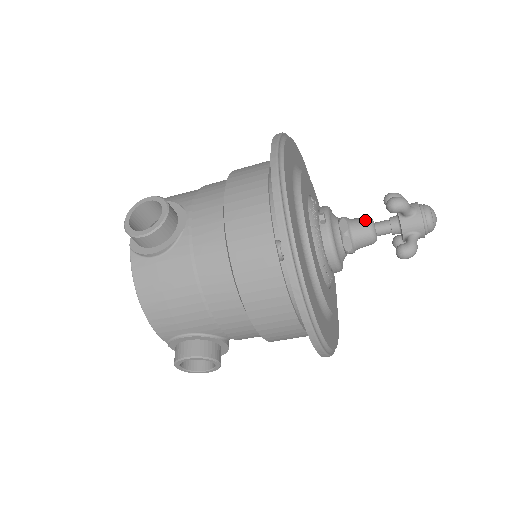
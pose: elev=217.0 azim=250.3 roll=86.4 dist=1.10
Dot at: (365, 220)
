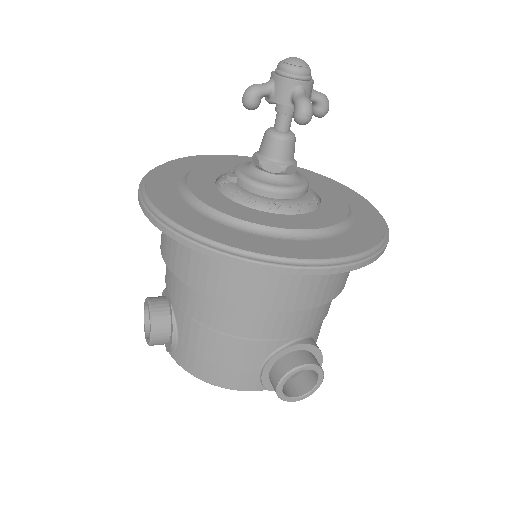
Dot at: (263, 136)
